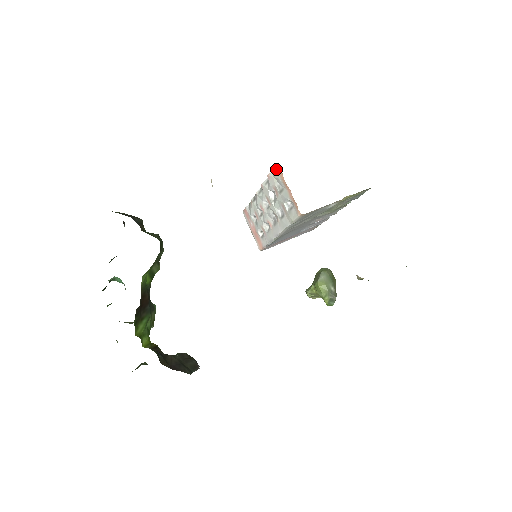
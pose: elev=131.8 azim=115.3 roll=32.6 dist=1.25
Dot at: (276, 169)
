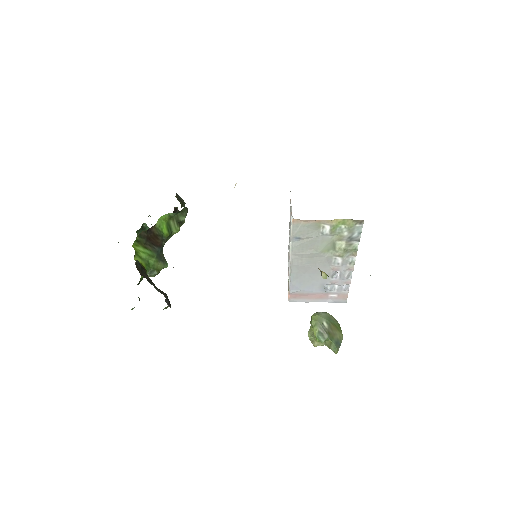
Dot at: occluded
